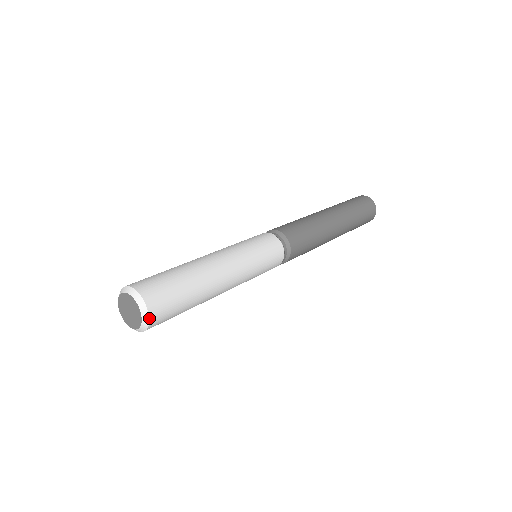
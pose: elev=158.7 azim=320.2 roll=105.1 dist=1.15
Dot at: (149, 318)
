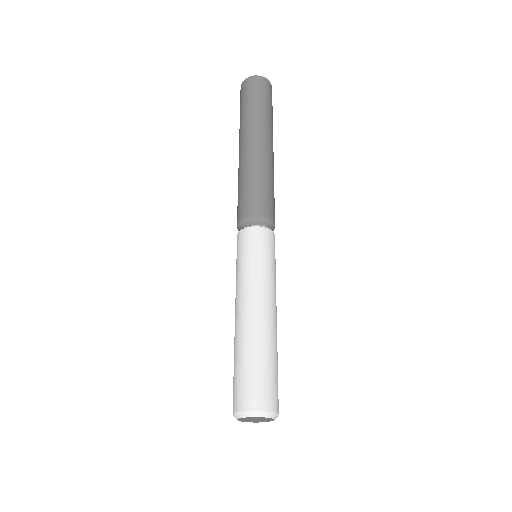
Dot at: occluded
